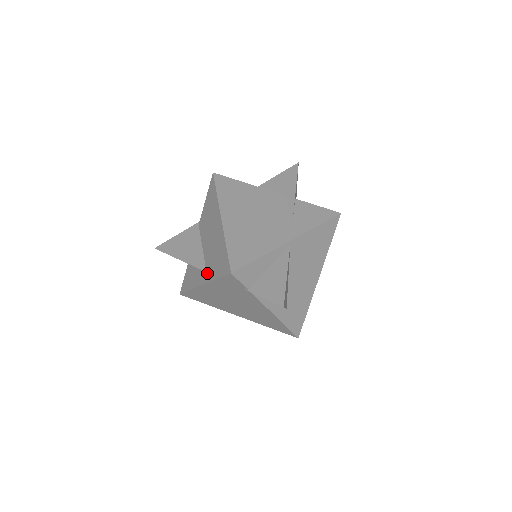
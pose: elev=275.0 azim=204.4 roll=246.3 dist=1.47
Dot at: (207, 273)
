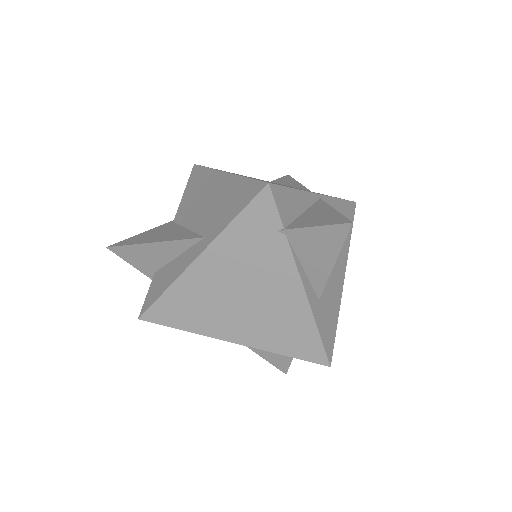
Dot at: (207, 235)
